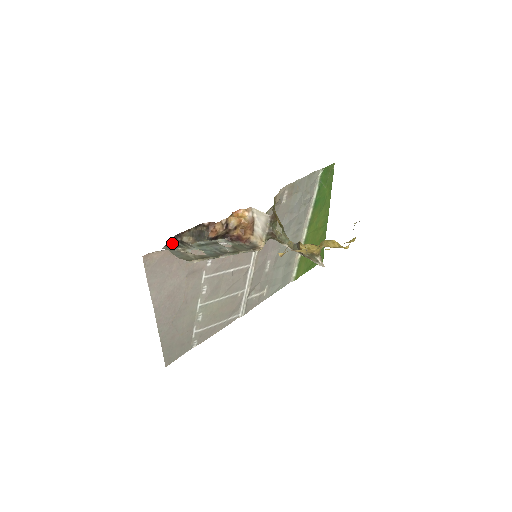
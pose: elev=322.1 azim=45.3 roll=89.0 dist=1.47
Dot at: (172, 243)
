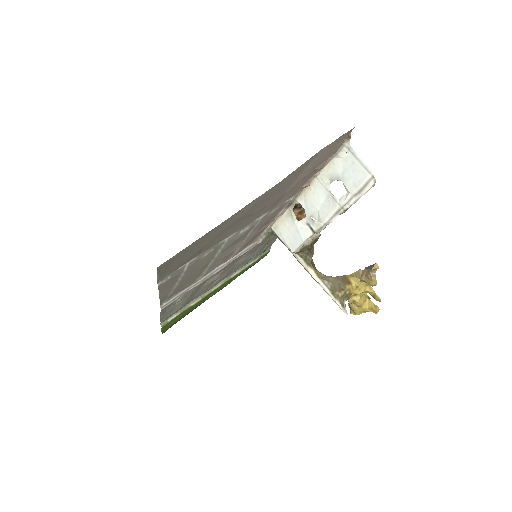
Dot at: (334, 154)
